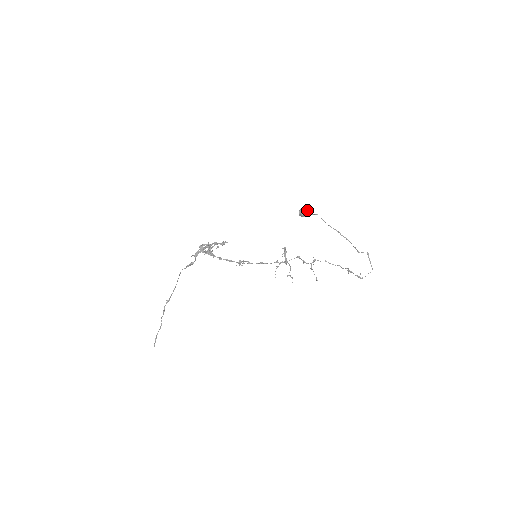
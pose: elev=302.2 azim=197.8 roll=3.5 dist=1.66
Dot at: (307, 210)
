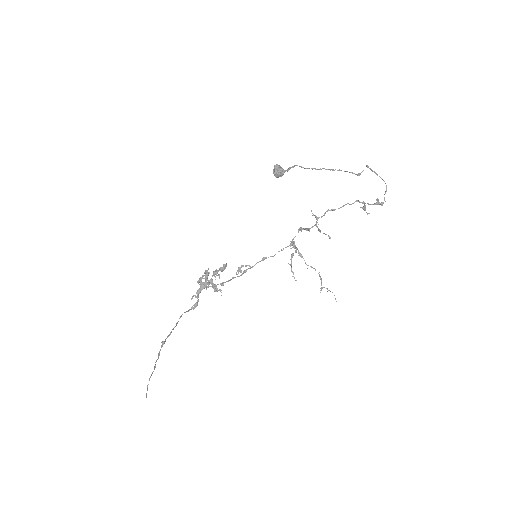
Dot at: (281, 168)
